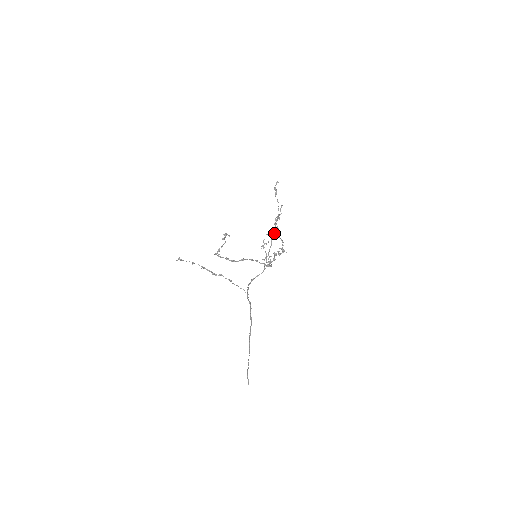
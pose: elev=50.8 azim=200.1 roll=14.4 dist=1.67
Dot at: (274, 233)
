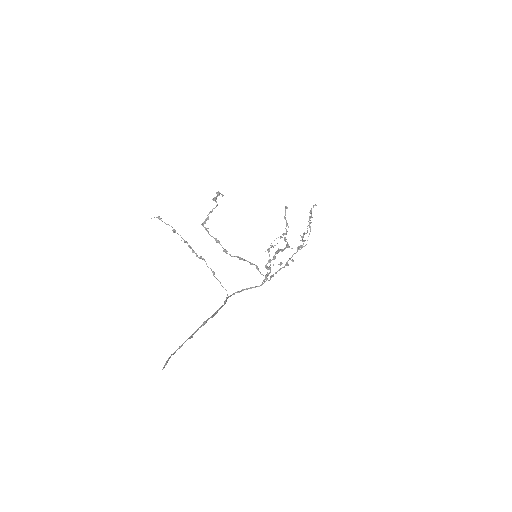
Dot at: occluded
